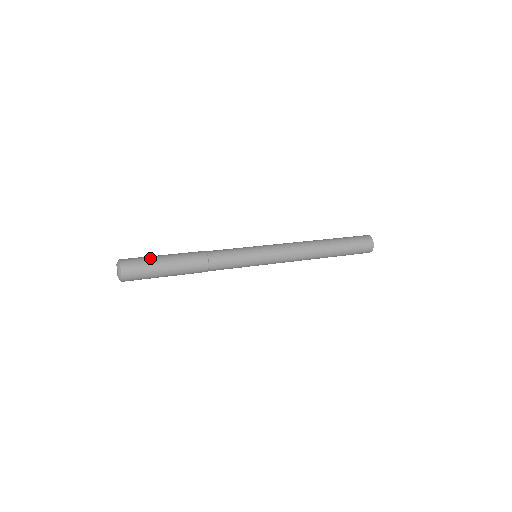
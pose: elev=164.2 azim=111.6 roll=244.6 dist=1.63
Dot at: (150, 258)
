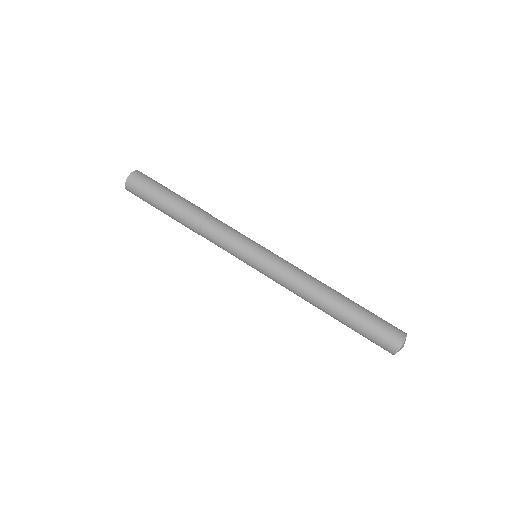
Dot at: (151, 193)
